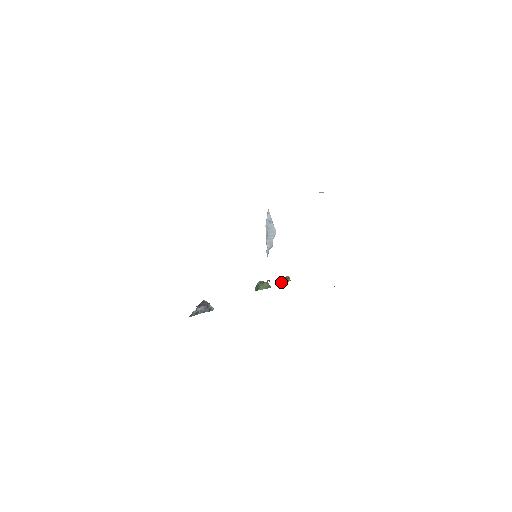
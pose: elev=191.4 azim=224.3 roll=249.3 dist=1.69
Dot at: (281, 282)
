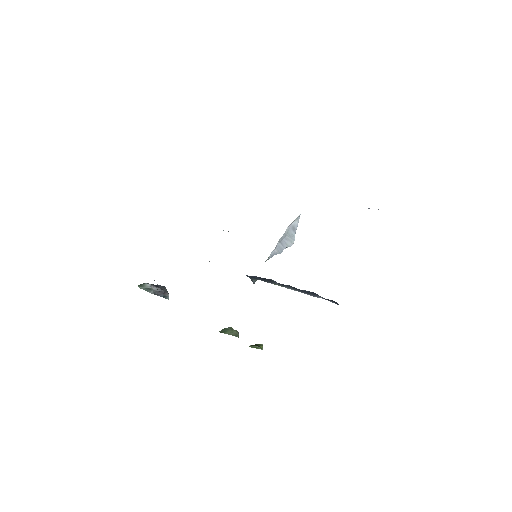
Dot at: occluded
